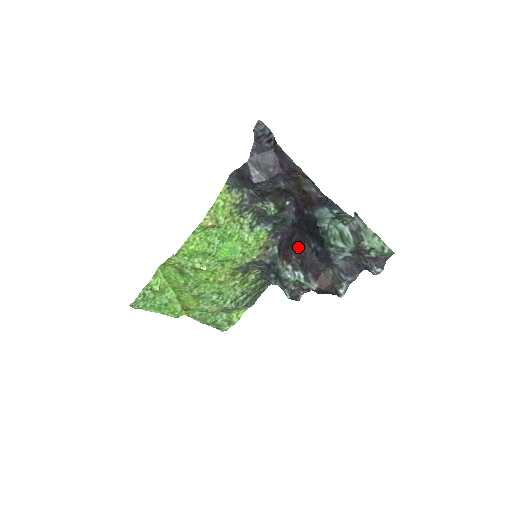
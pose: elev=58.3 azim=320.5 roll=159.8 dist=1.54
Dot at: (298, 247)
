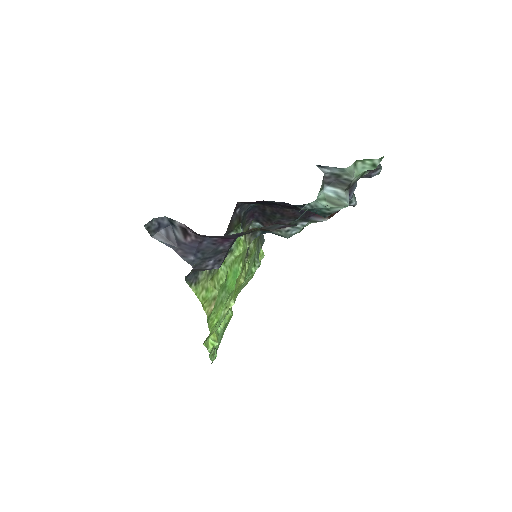
Dot at: (280, 215)
